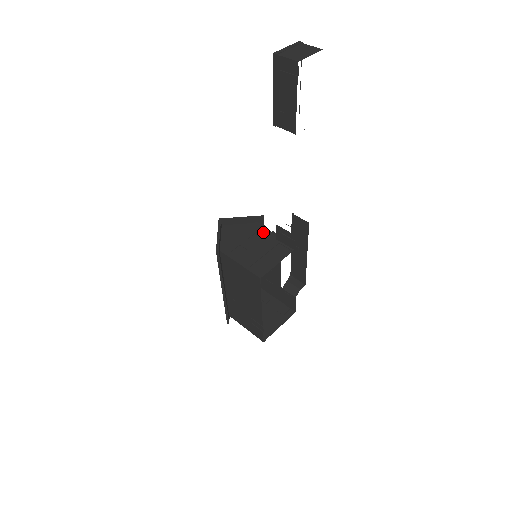
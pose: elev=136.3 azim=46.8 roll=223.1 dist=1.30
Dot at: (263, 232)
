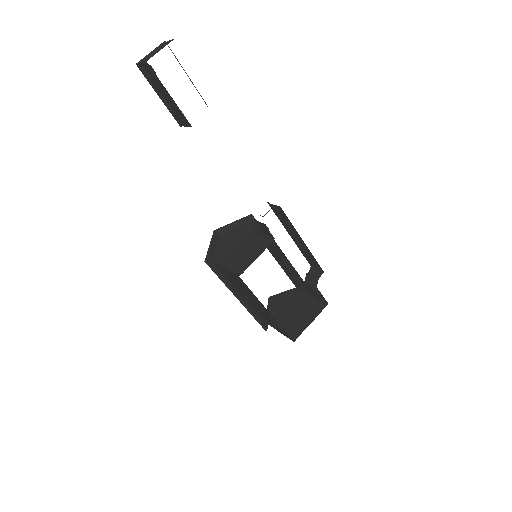
Dot at: (252, 230)
